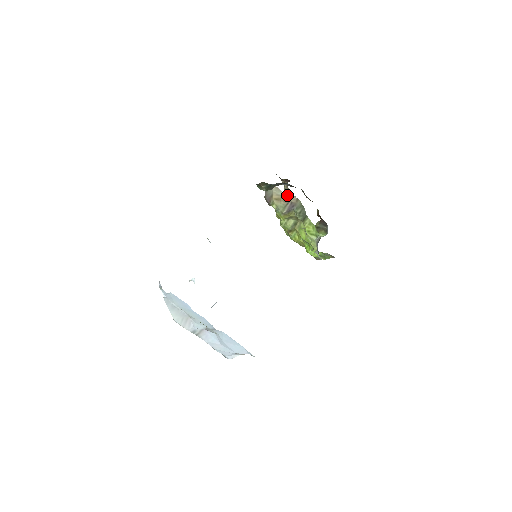
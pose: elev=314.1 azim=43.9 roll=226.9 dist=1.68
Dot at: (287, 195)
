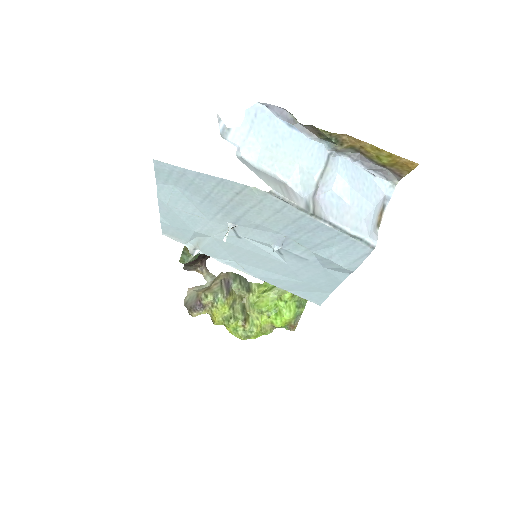
Dot at: (213, 280)
